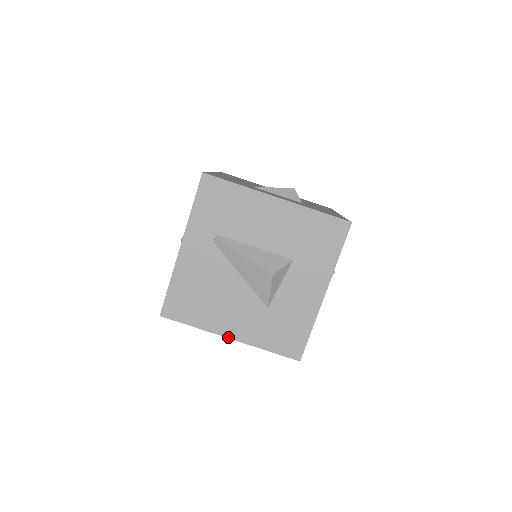
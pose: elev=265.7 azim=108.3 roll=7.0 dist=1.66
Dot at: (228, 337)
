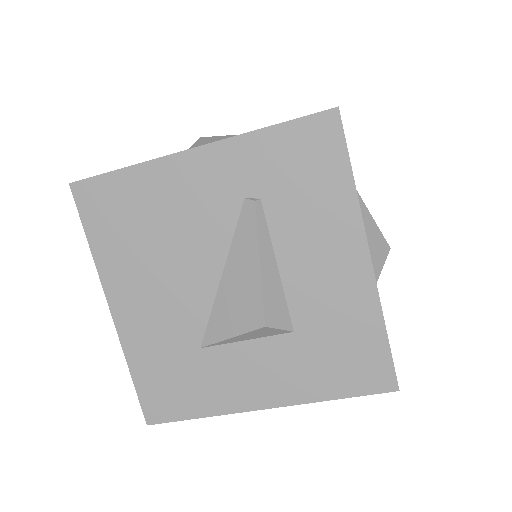
Dot at: occluded
